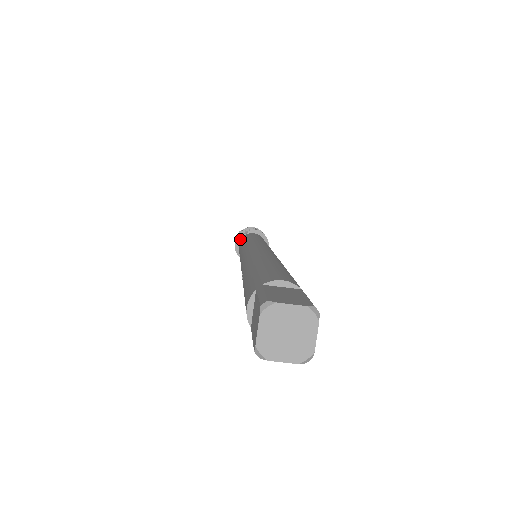
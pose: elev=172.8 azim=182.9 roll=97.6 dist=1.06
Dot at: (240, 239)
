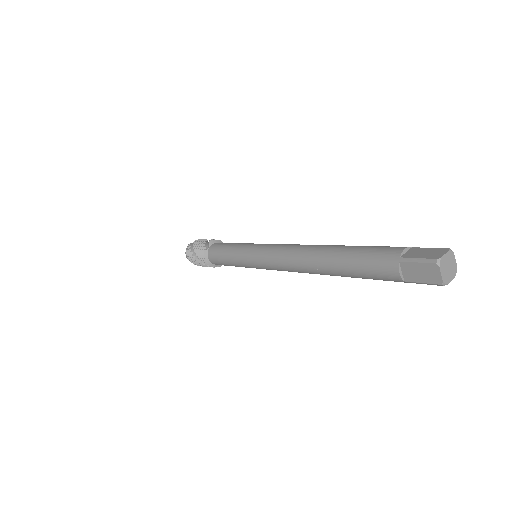
Dot at: (207, 254)
